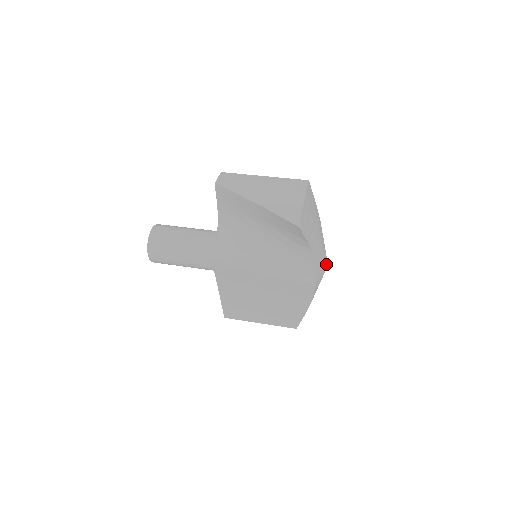
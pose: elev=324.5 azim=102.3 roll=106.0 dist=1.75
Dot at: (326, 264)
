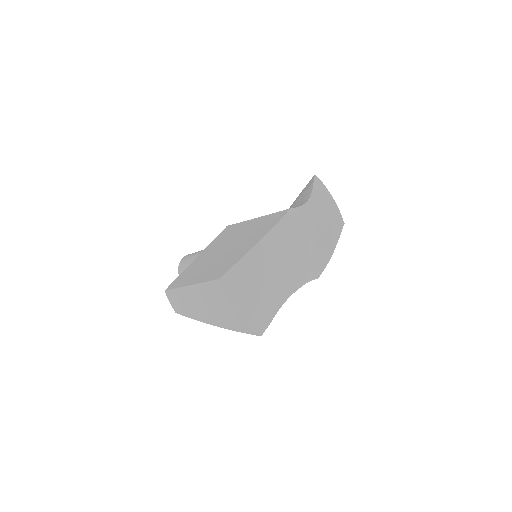
Dot at: (312, 237)
